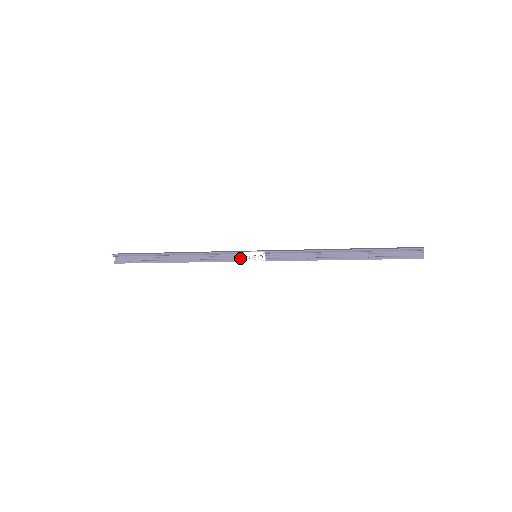
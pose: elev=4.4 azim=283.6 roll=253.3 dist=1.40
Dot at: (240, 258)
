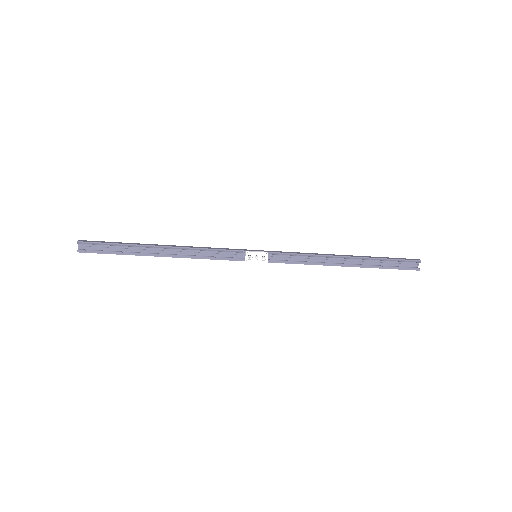
Dot at: (237, 257)
